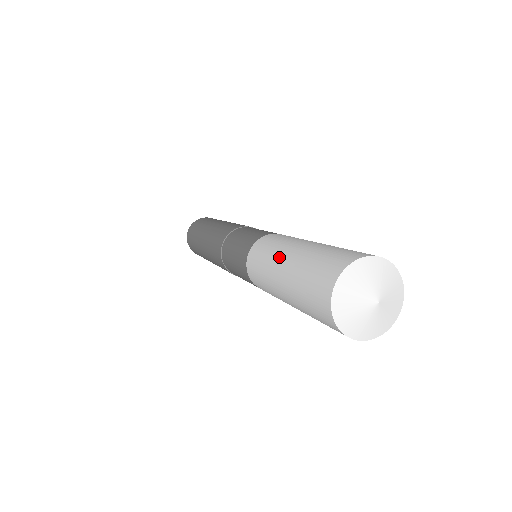
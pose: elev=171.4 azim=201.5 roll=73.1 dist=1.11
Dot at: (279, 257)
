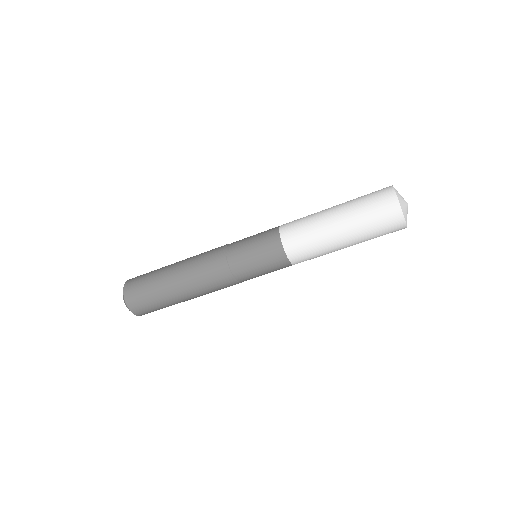
Dot at: (326, 218)
